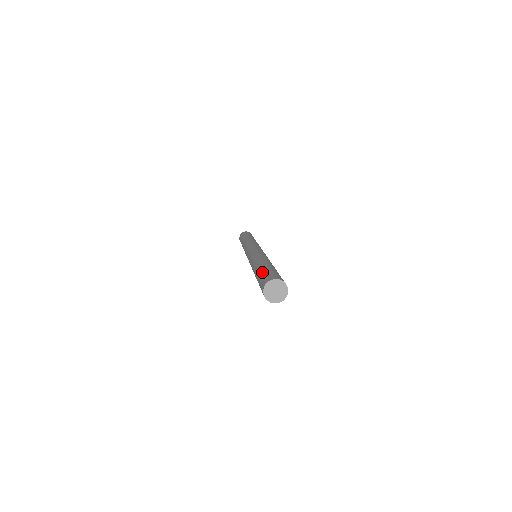
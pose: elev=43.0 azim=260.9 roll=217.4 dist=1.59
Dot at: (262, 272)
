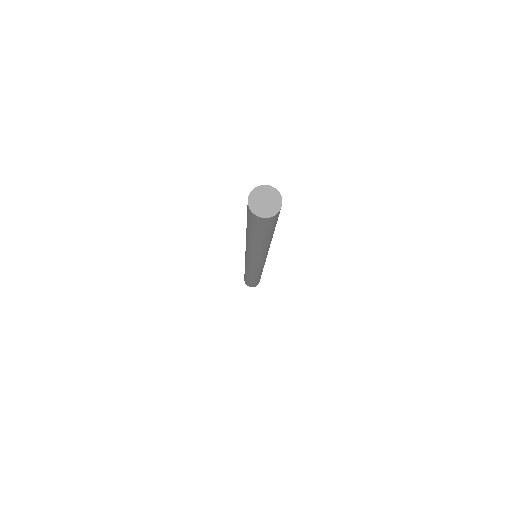
Dot at: occluded
